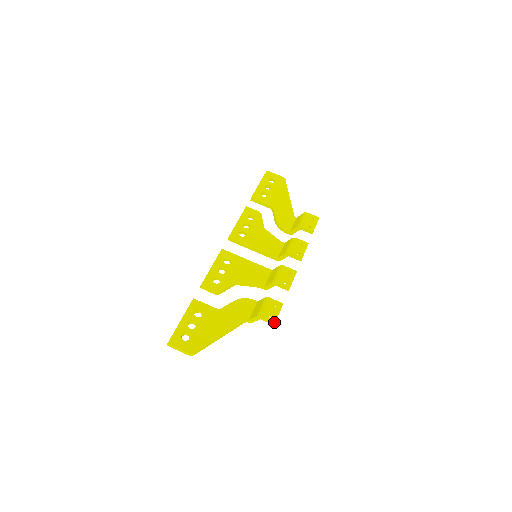
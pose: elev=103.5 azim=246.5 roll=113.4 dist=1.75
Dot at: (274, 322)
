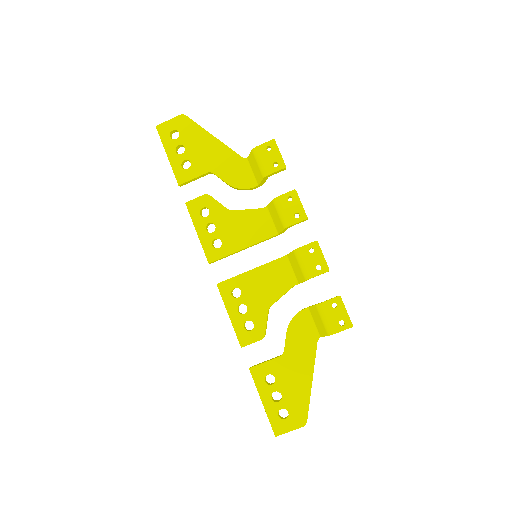
Dot at: (351, 327)
